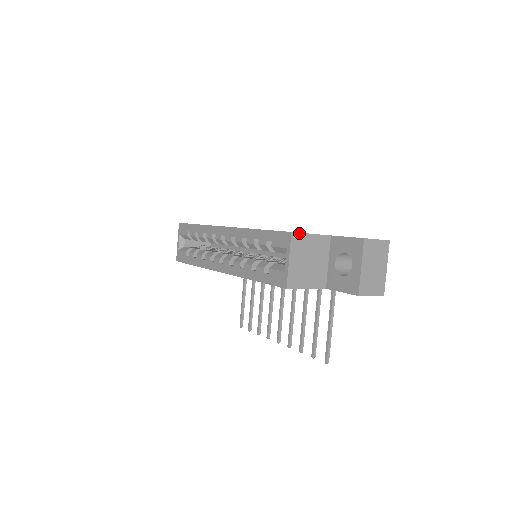
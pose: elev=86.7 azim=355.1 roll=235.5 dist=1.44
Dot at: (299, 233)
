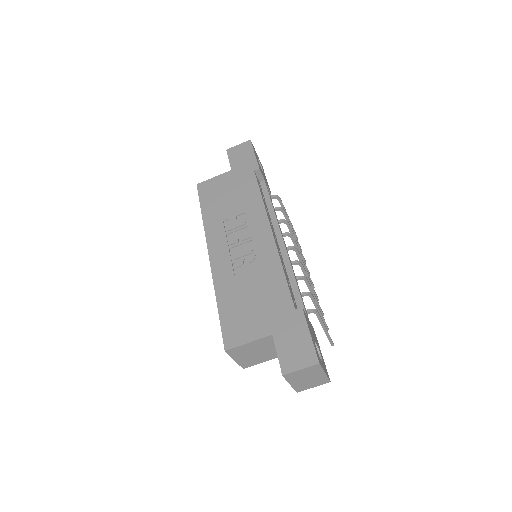
Dot at: (233, 348)
